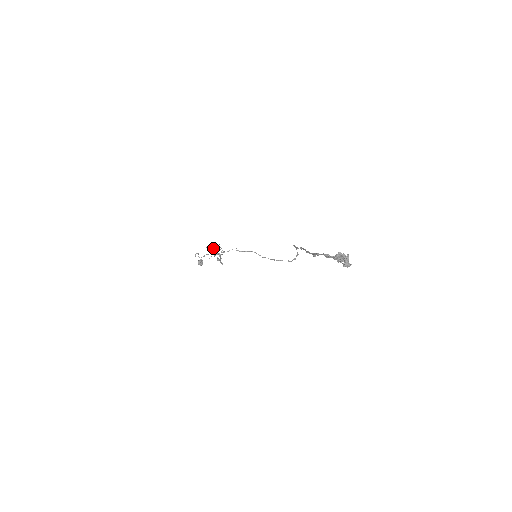
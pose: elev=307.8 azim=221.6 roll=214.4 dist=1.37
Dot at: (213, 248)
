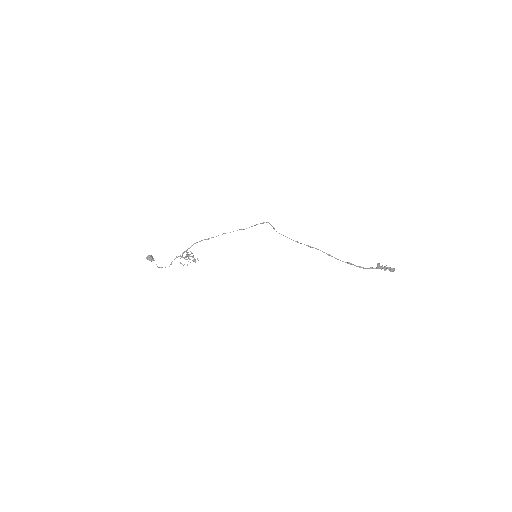
Dot at: occluded
